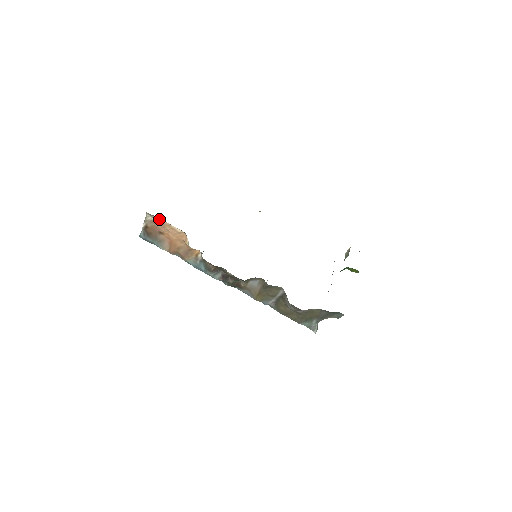
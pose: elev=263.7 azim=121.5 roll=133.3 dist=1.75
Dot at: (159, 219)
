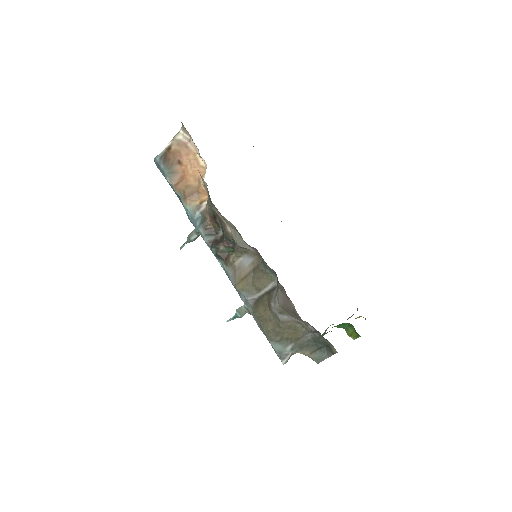
Dot at: (189, 142)
